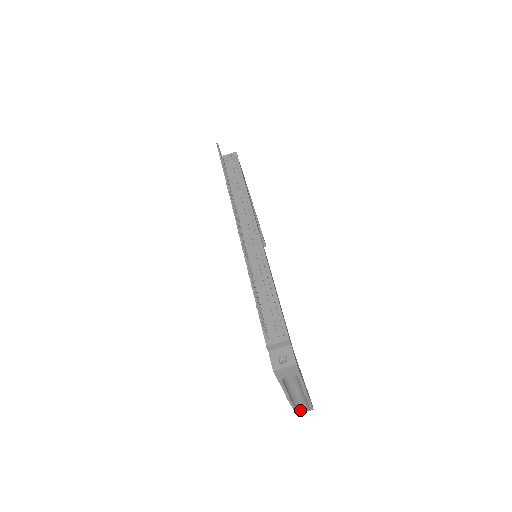
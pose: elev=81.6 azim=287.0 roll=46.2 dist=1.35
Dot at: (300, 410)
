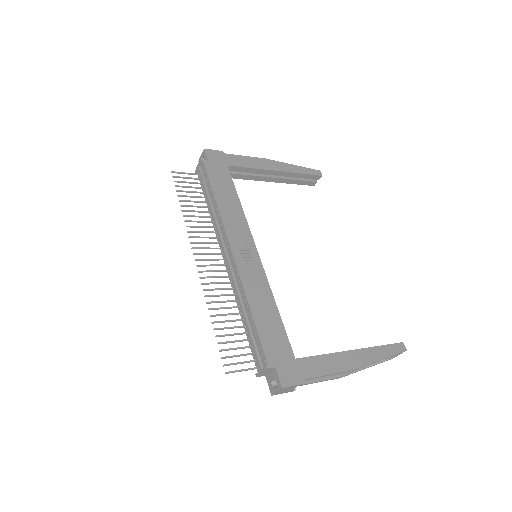
Dot at: (390, 357)
